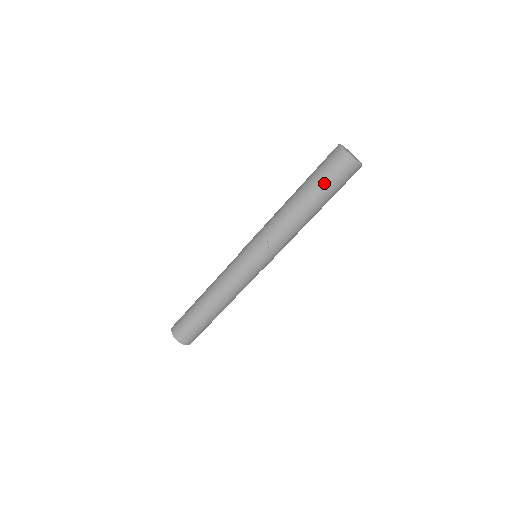
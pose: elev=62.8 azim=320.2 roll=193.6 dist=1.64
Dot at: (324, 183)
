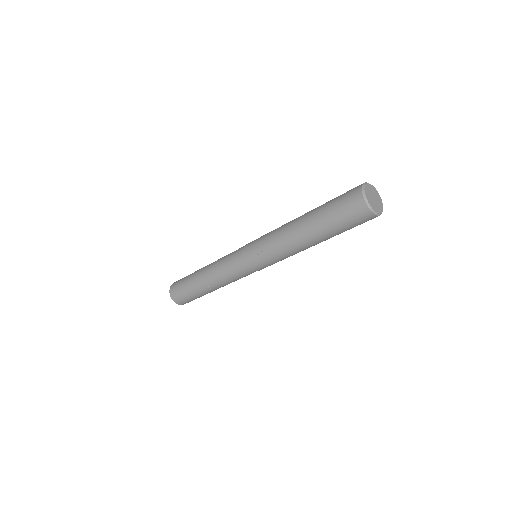
Dot at: (330, 214)
